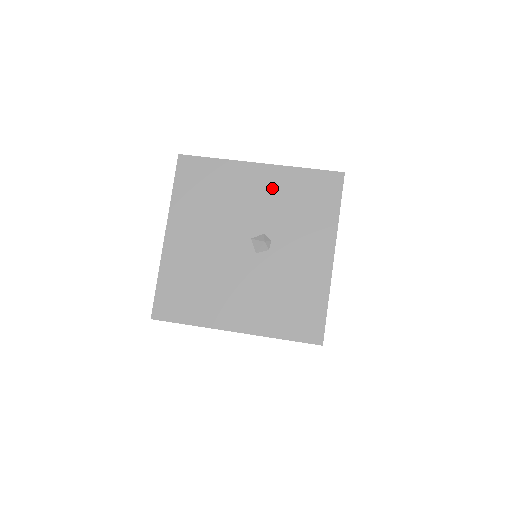
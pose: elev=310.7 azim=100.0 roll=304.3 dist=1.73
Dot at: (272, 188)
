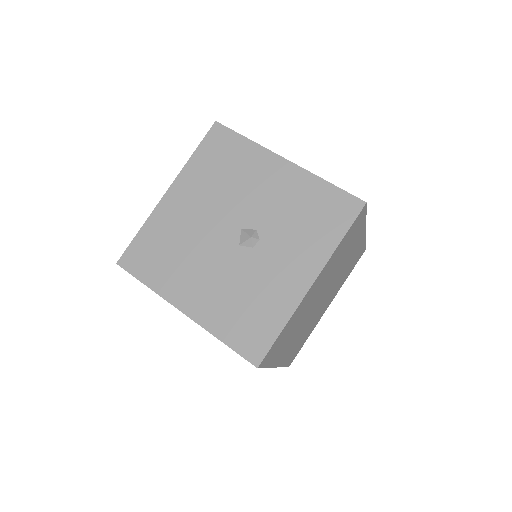
Dot at: (286, 188)
